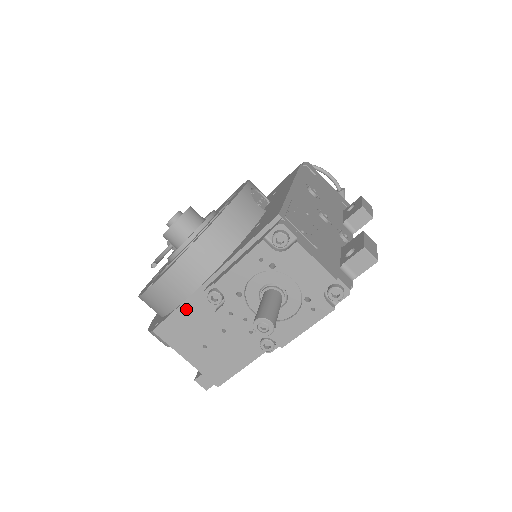
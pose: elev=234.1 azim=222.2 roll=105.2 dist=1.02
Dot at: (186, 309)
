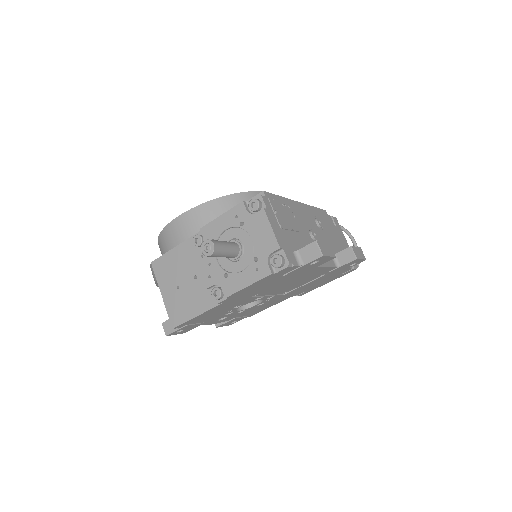
Dot at: (179, 251)
